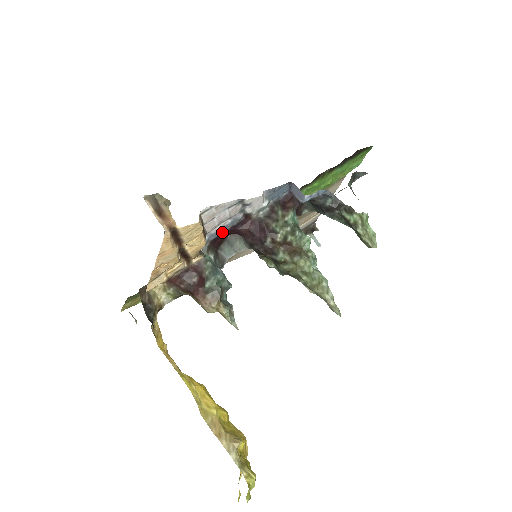
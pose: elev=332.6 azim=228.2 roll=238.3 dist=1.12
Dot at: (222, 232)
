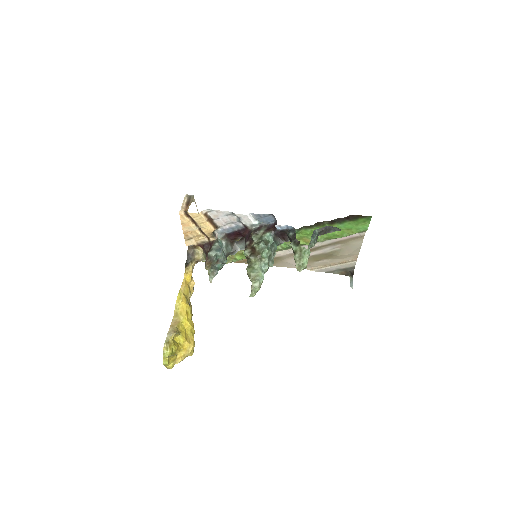
Dot at: (233, 231)
